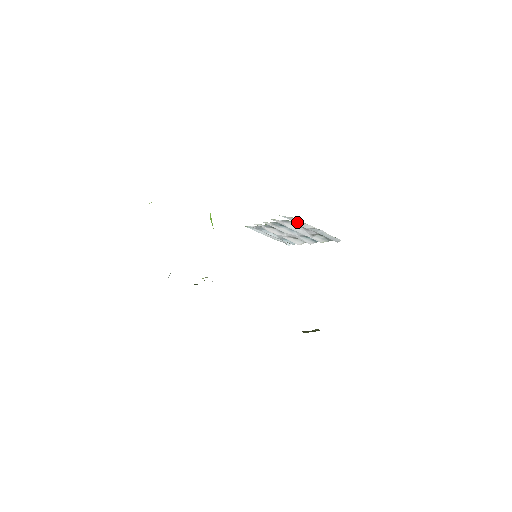
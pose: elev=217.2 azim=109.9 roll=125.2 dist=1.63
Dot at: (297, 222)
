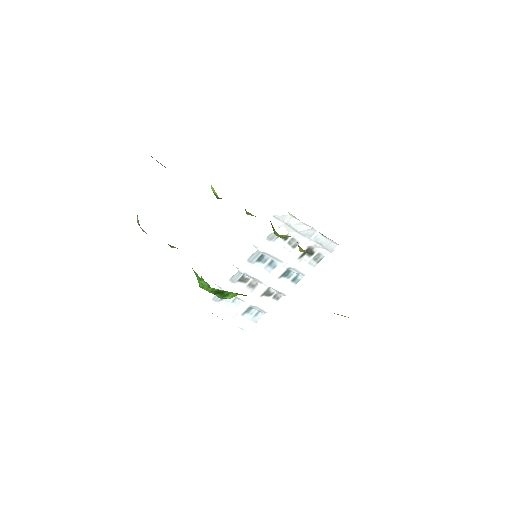
Dot at: (291, 223)
